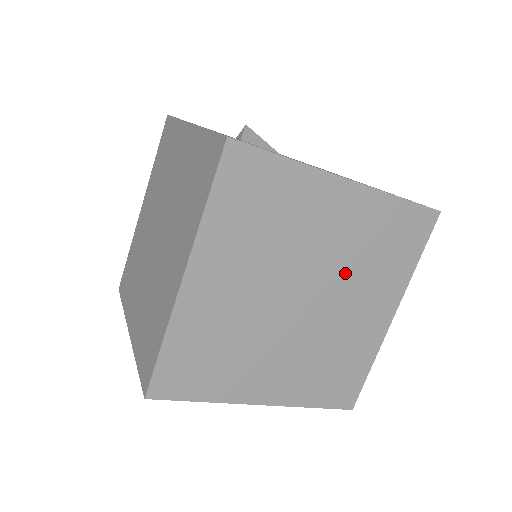
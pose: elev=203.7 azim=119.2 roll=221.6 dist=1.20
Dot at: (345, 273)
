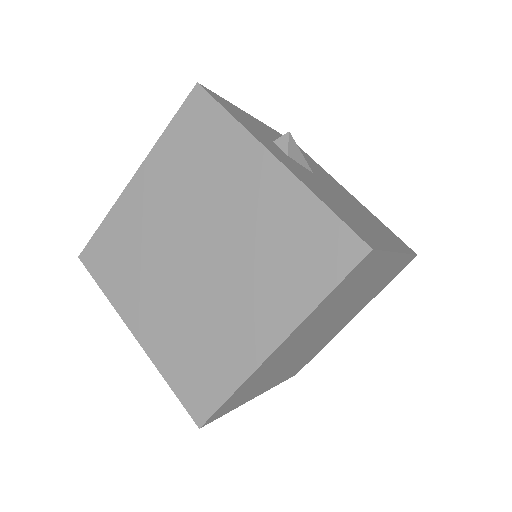
Dot at: (353, 306)
